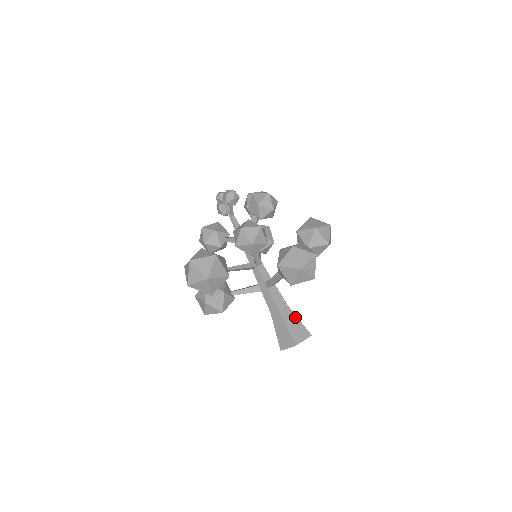
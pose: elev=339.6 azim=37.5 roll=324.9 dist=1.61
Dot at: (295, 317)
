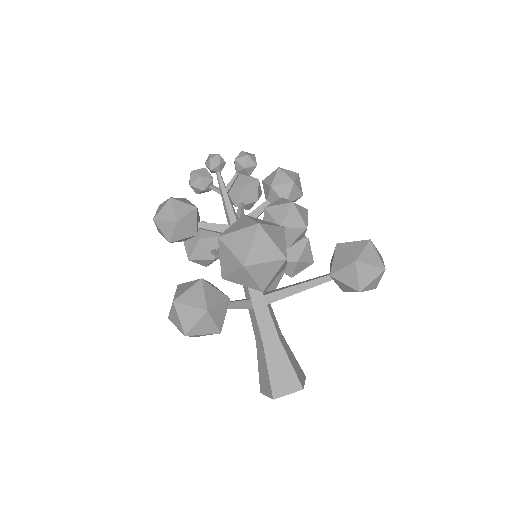
Dot at: (290, 350)
